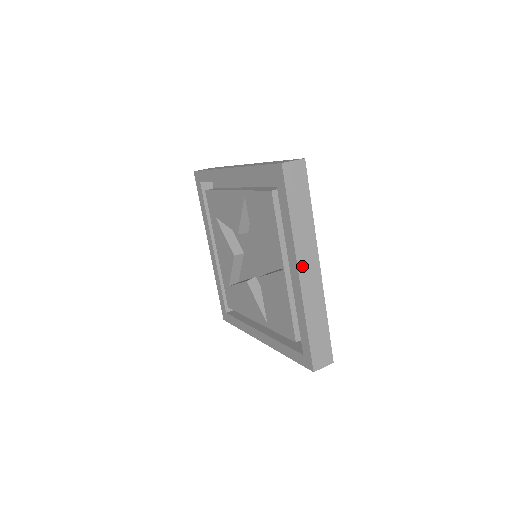
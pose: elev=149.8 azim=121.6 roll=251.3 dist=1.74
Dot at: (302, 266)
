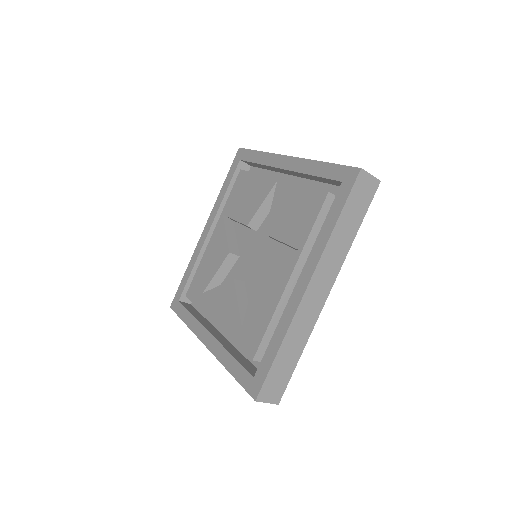
Dot at: occluded
